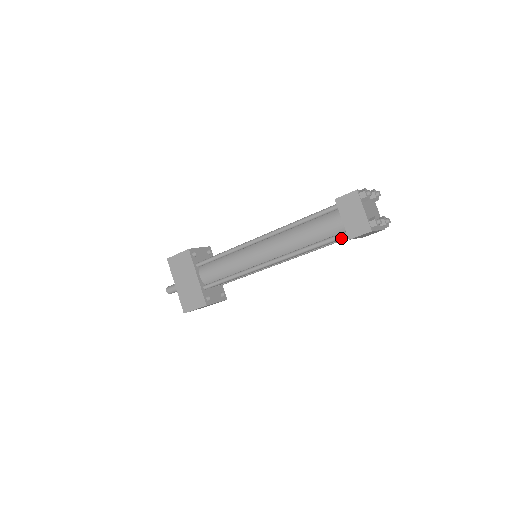
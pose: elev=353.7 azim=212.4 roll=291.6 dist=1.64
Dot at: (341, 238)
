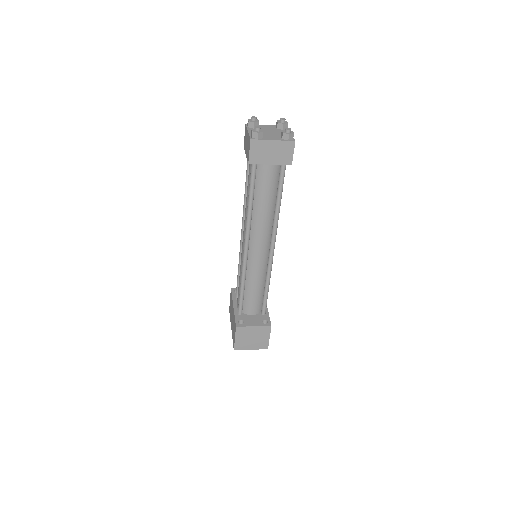
Dot at: (253, 171)
